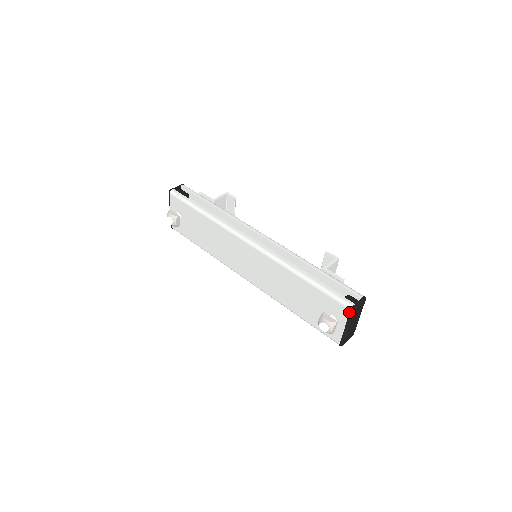
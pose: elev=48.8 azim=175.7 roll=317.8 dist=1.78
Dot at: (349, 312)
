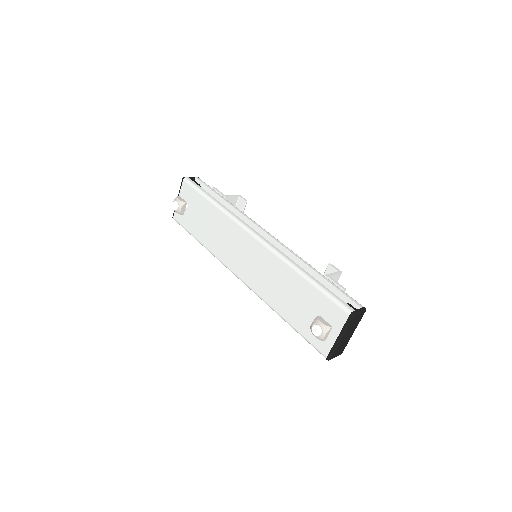
Dot at: (347, 317)
